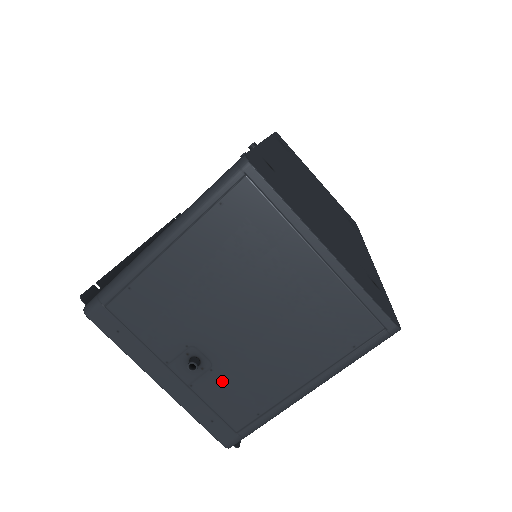
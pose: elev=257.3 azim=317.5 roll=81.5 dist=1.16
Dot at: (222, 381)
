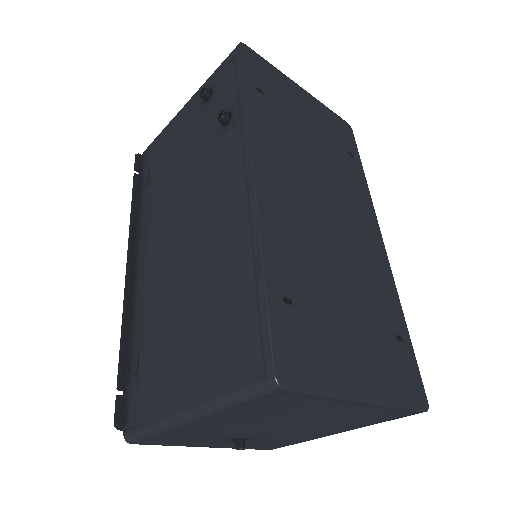
Dot at: (266, 440)
